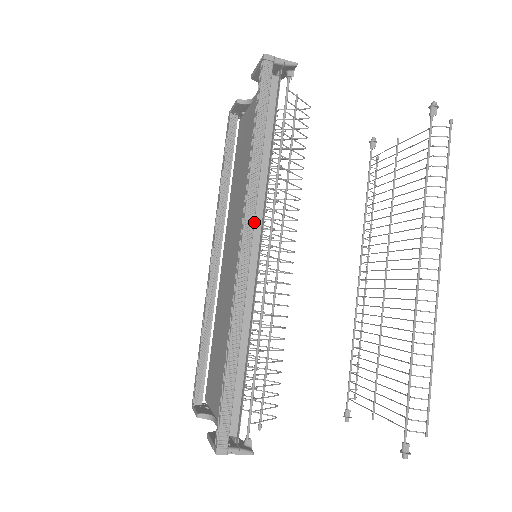
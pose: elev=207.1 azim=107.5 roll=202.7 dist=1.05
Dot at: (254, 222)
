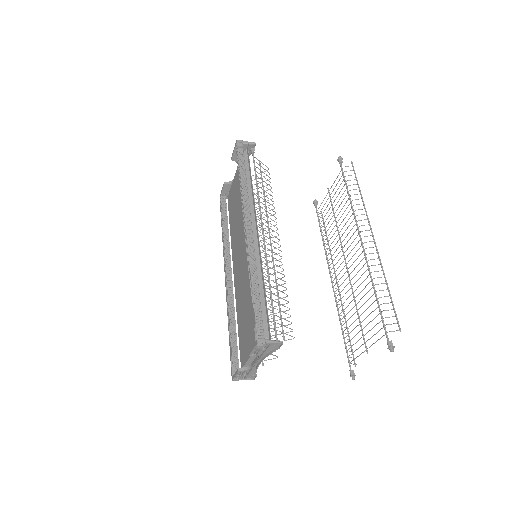
Dot at: occluded
